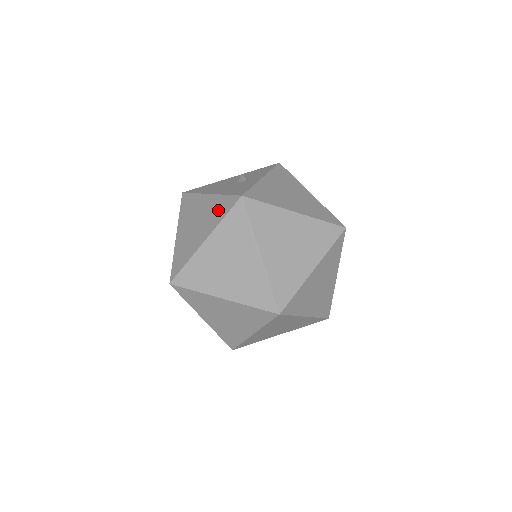
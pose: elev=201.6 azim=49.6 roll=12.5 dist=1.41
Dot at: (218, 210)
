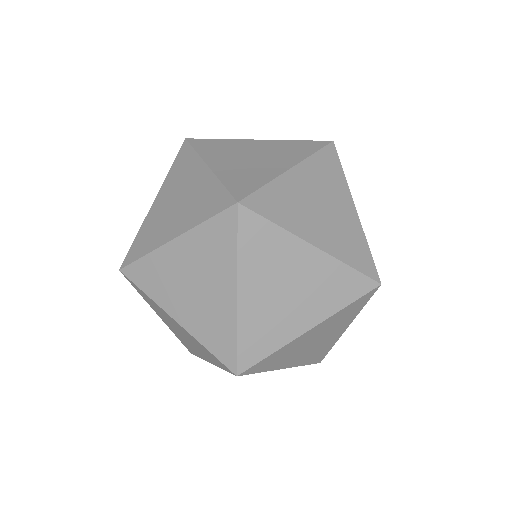
Dot at: occluded
